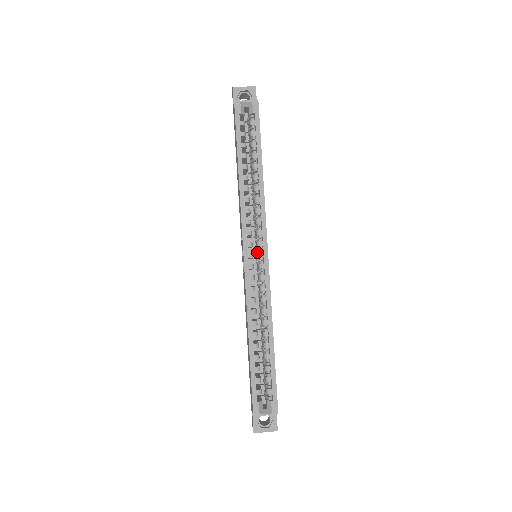
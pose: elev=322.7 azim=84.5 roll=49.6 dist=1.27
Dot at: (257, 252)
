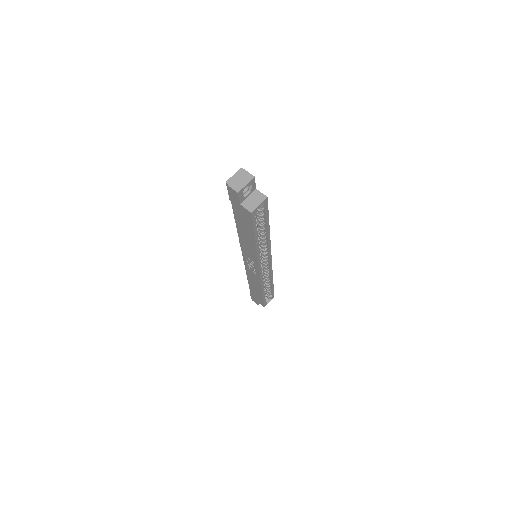
Dot at: occluded
